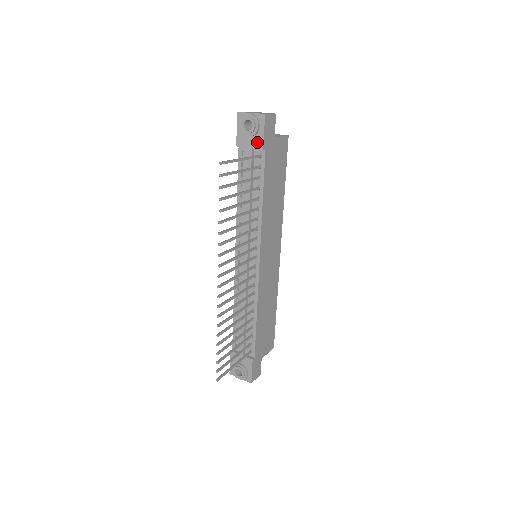
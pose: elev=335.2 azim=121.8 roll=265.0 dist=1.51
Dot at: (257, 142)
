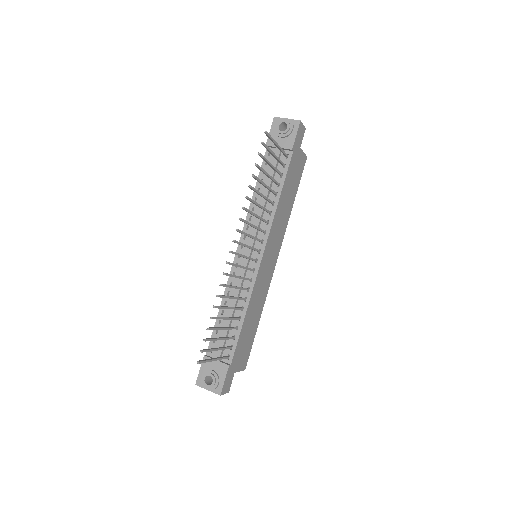
Dot at: (287, 143)
